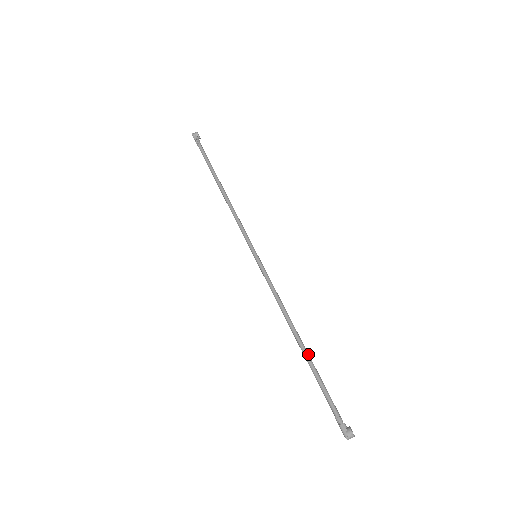
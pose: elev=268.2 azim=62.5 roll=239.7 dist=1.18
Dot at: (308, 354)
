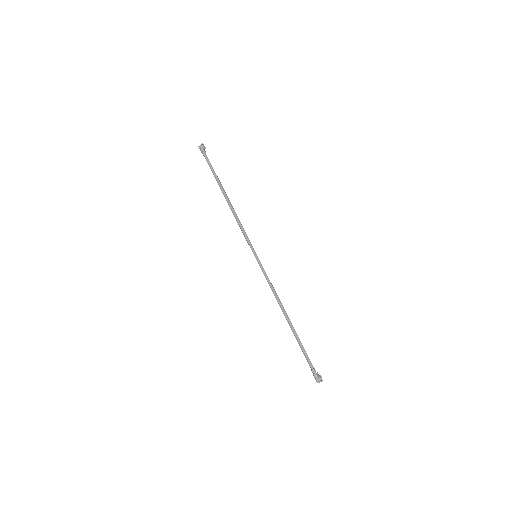
Dot at: (294, 329)
